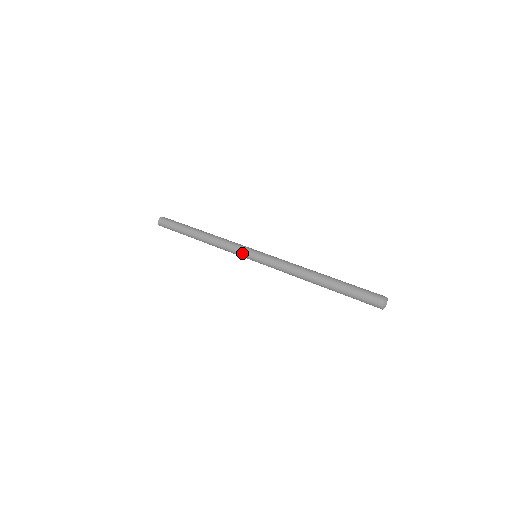
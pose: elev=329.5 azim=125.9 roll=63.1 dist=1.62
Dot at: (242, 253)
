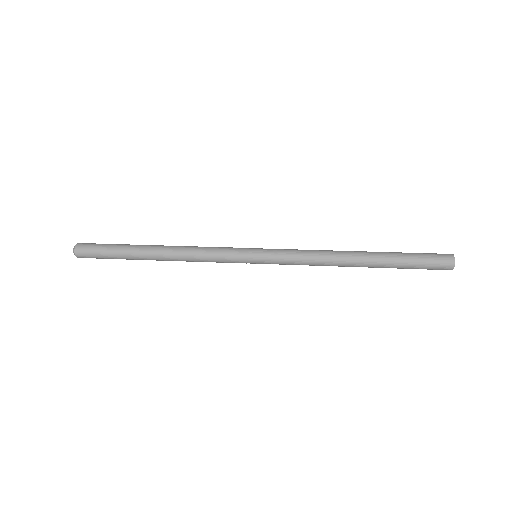
Dot at: (236, 258)
